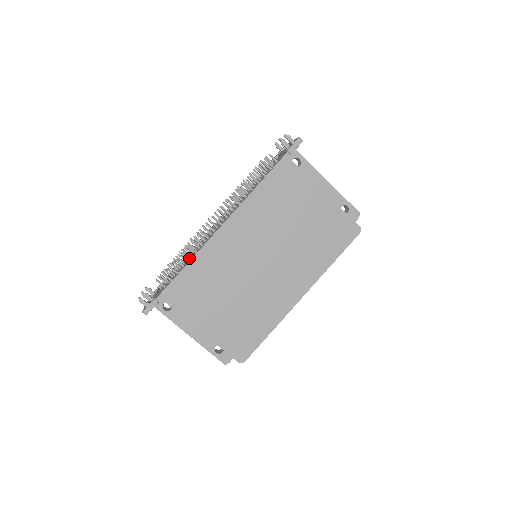
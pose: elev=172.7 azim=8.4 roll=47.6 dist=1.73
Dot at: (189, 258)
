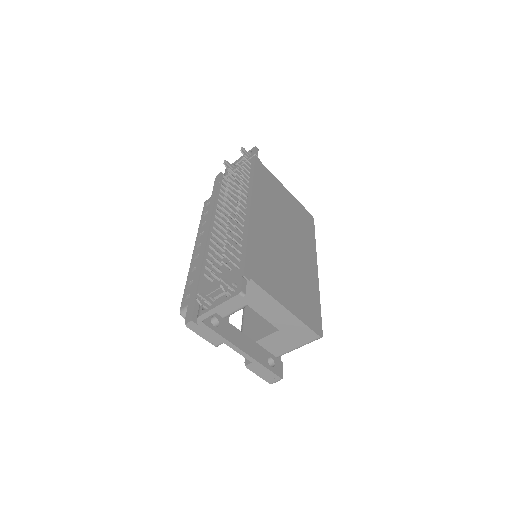
Dot at: (241, 237)
